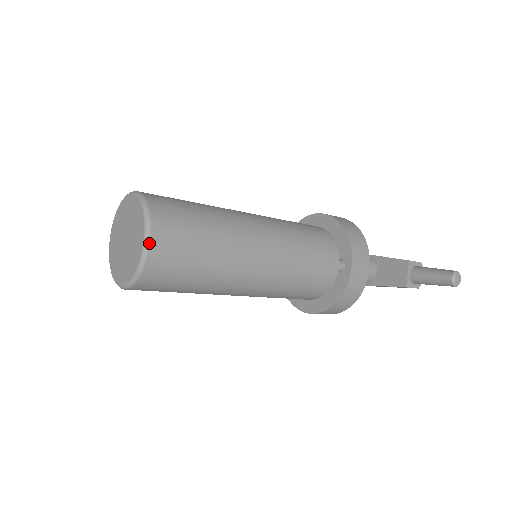
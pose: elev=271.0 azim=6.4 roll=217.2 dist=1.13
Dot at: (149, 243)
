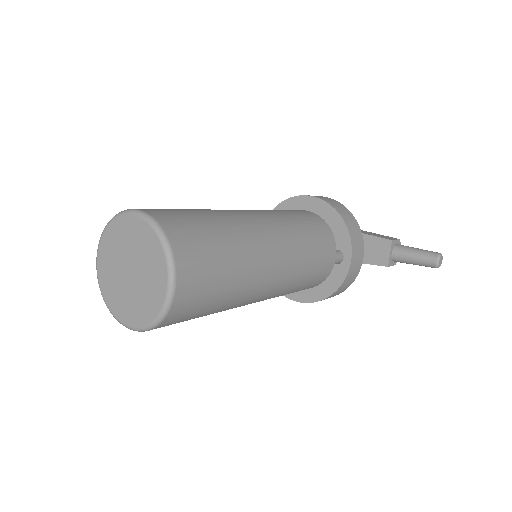
Dot at: (175, 286)
